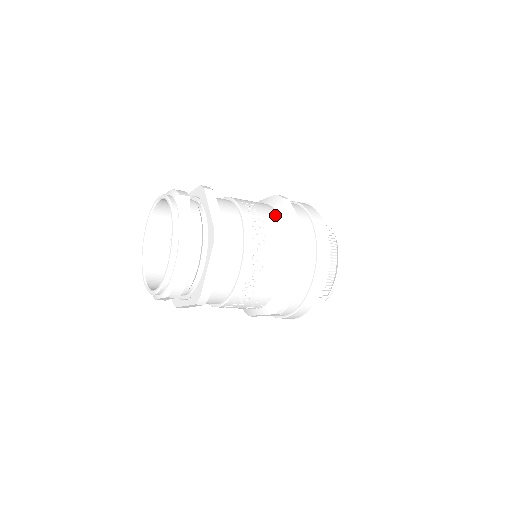
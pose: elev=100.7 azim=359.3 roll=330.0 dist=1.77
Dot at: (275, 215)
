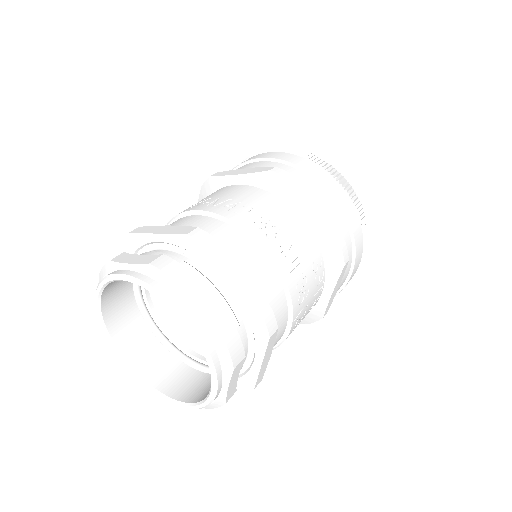
Dot at: (224, 189)
